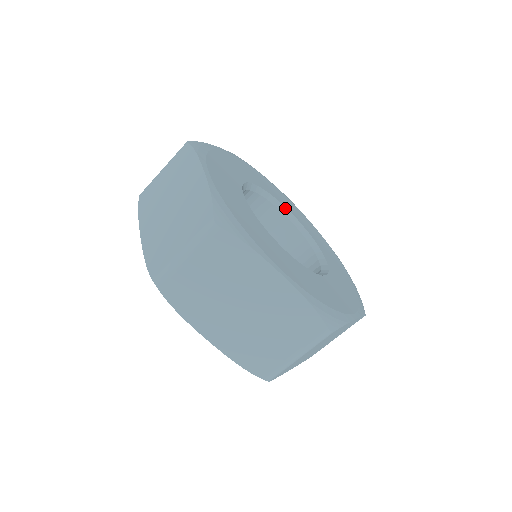
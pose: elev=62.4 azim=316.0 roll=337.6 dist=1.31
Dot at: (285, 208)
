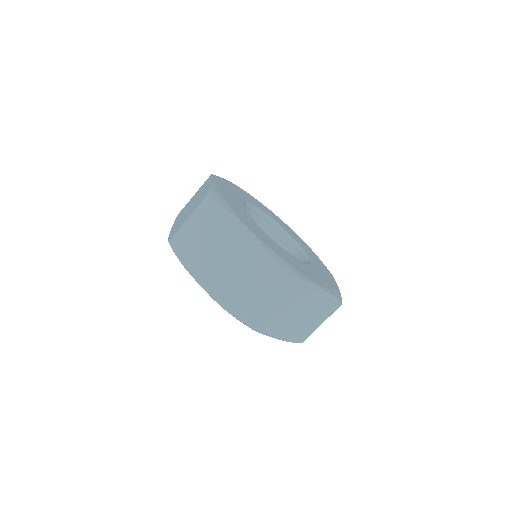
Dot at: (256, 207)
